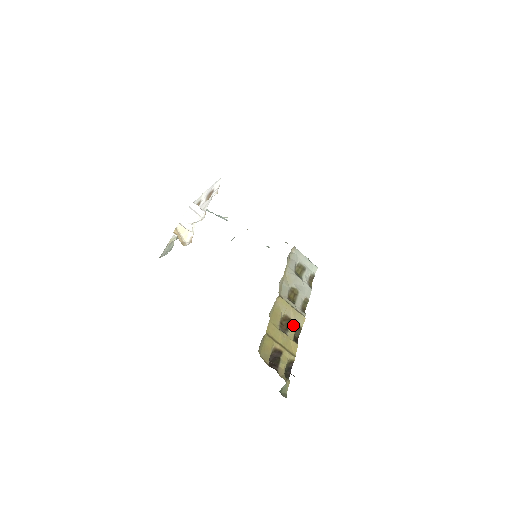
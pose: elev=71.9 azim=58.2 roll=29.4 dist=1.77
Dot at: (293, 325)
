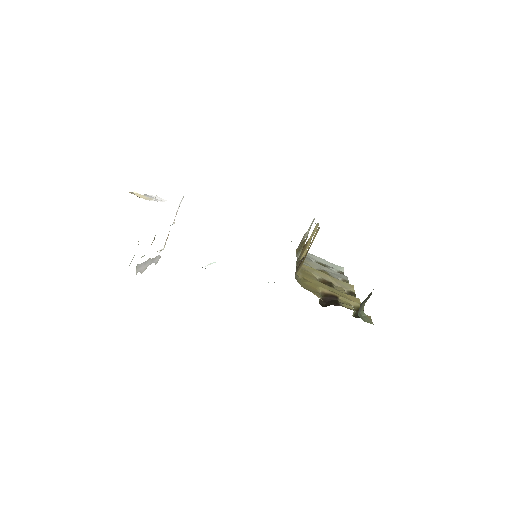
Dot at: (339, 288)
